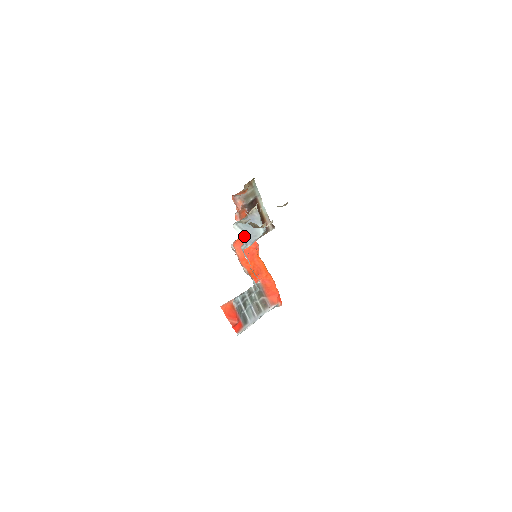
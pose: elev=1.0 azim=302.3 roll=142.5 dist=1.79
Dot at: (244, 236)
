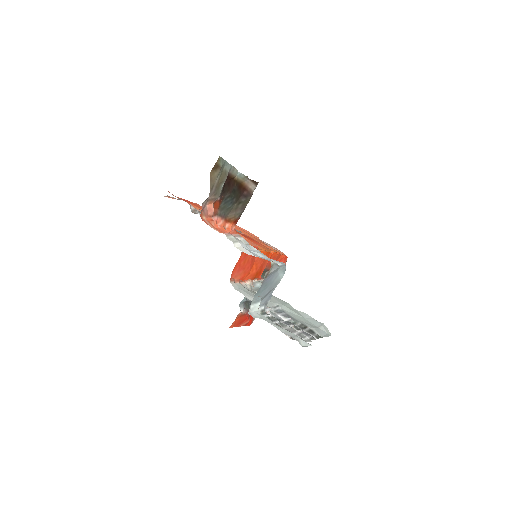
Dot at: (261, 300)
